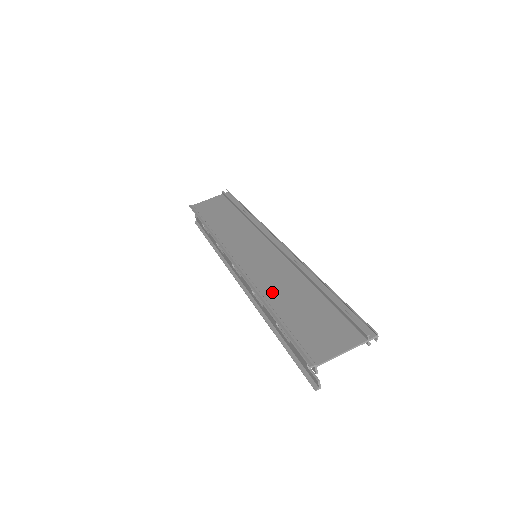
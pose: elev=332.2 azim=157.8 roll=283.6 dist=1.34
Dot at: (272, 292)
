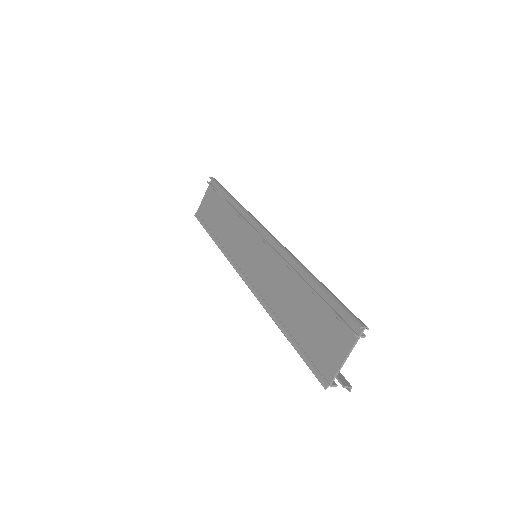
Dot at: (277, 303)
